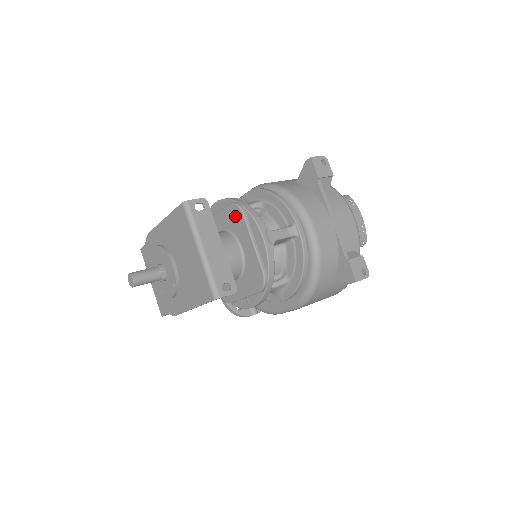
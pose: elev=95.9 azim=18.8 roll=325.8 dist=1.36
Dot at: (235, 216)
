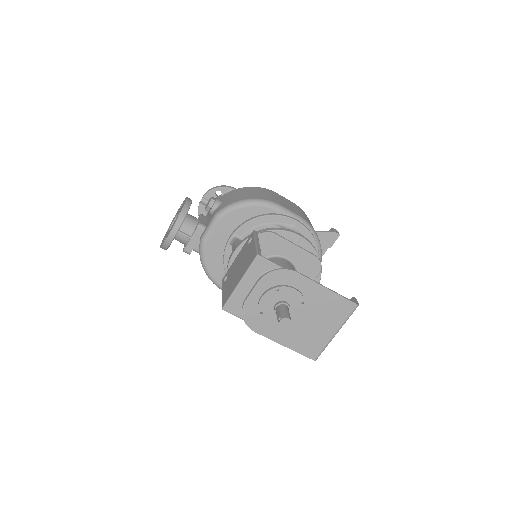
Dot at: (312, 268)
